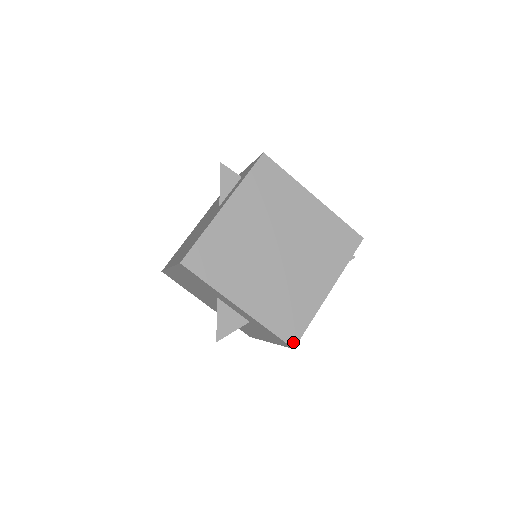
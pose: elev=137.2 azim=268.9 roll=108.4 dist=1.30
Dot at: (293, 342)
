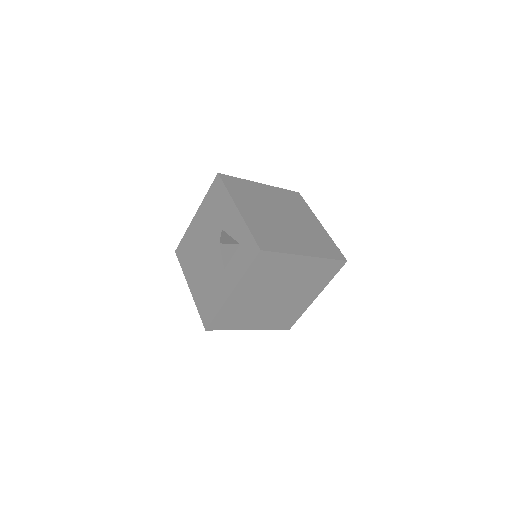
Dot at: (289, 327)
